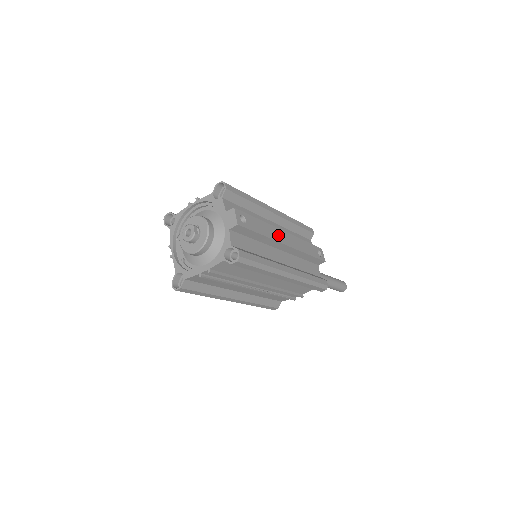
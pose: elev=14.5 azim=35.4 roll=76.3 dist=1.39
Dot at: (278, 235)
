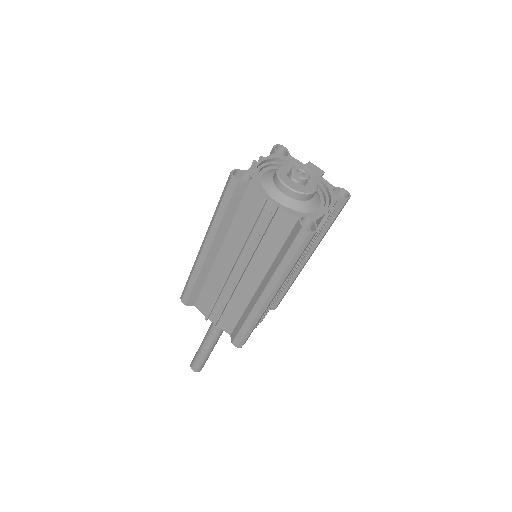
Dot at: occluded
